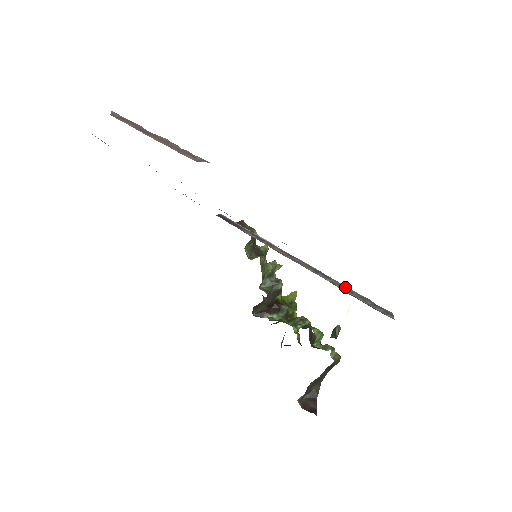
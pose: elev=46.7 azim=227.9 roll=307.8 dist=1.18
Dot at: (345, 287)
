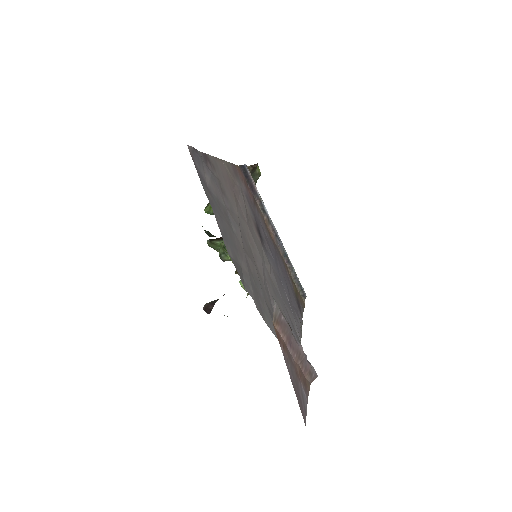
Dot at: (294, 273)
